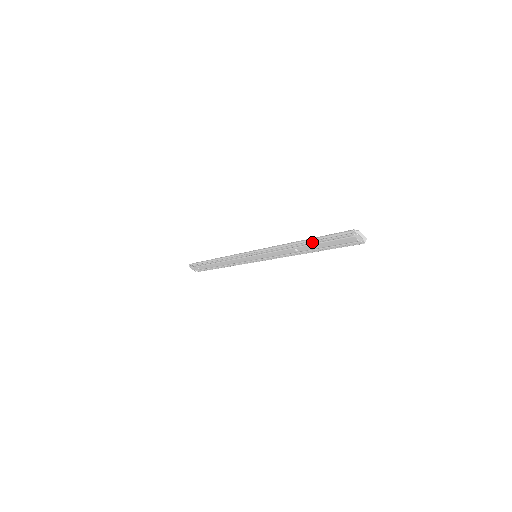
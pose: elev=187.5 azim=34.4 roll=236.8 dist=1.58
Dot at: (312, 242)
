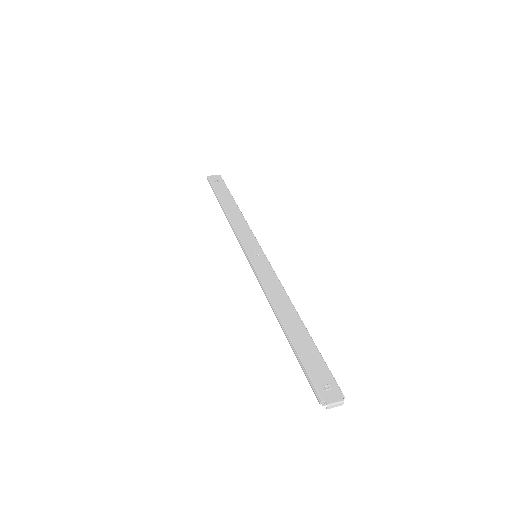
Dot at: (292, 342)
